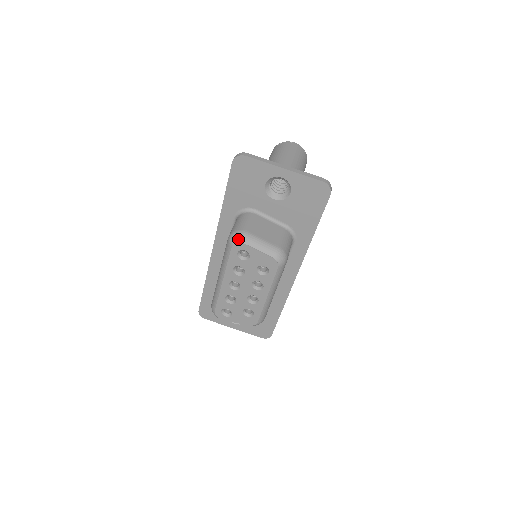
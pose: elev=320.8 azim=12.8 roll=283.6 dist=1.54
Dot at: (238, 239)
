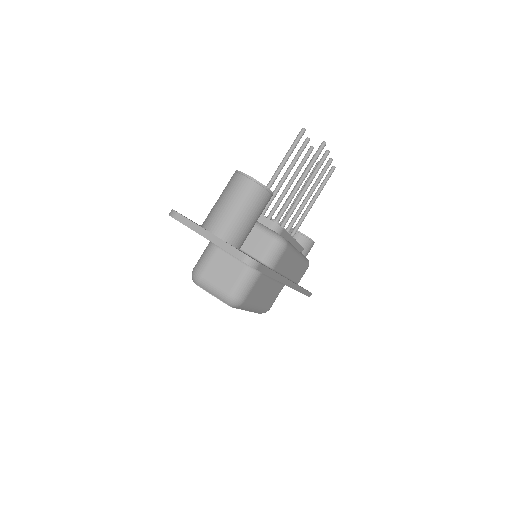
Dot at: (194, 280)
